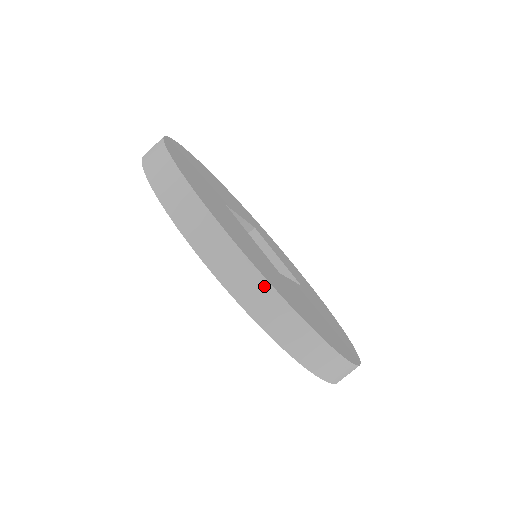
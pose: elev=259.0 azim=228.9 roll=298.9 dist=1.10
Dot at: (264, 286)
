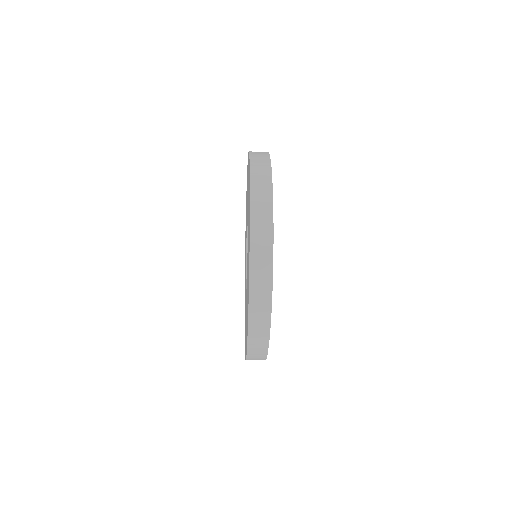
Dot at: (266, 332)
